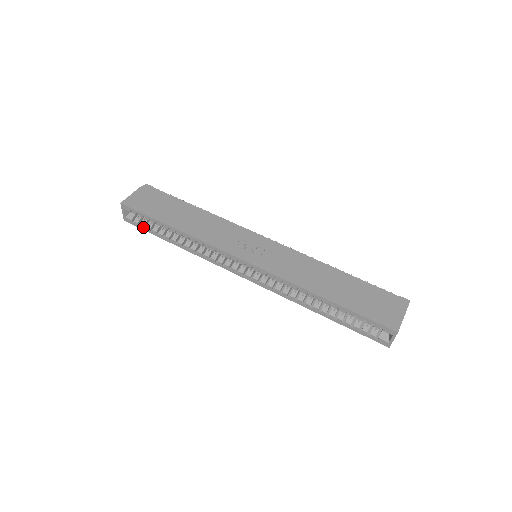
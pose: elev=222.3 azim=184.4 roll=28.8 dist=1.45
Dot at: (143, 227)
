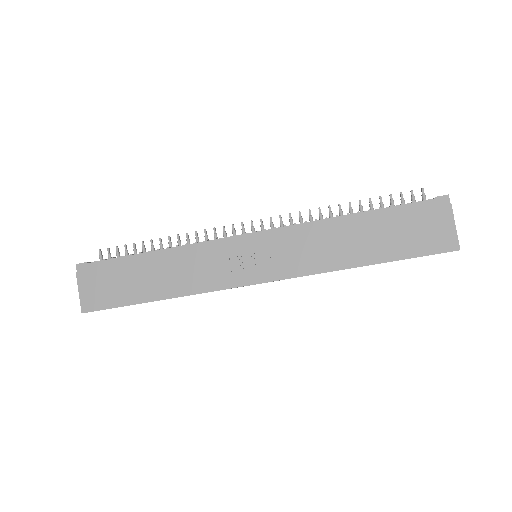
Dot at: occluded
